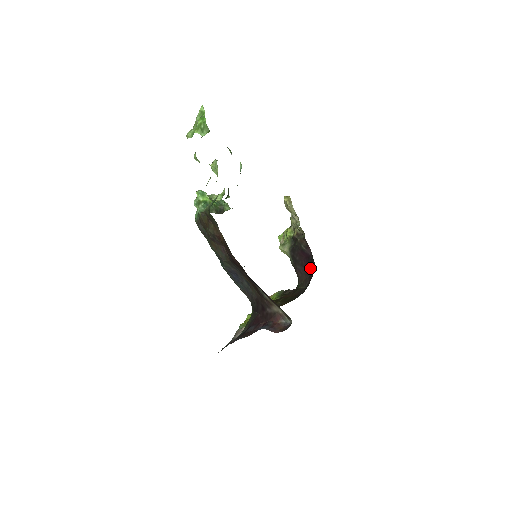
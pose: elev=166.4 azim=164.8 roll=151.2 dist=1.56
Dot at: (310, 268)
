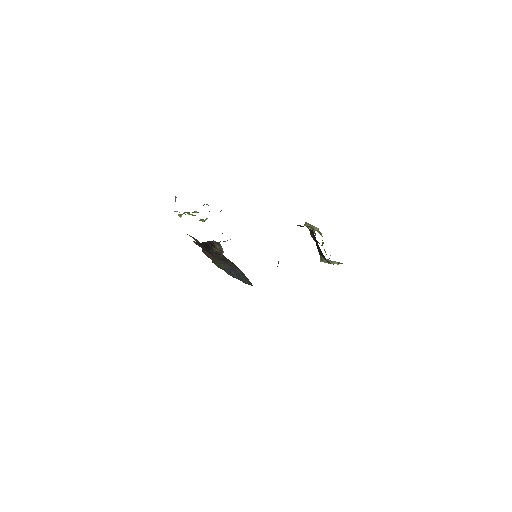
Dot at: occluded
